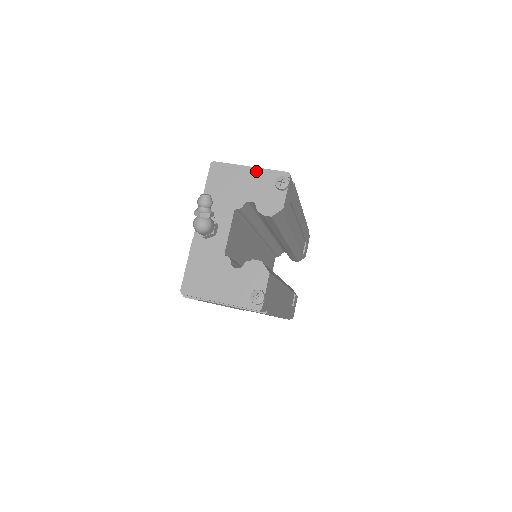
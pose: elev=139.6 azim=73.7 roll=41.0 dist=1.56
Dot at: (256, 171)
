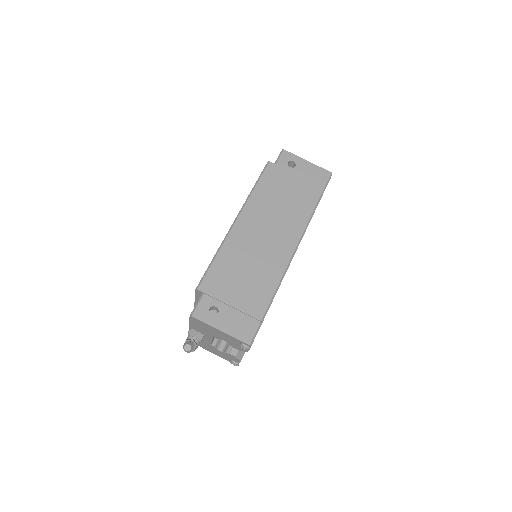
Dot at: (225, 334)
